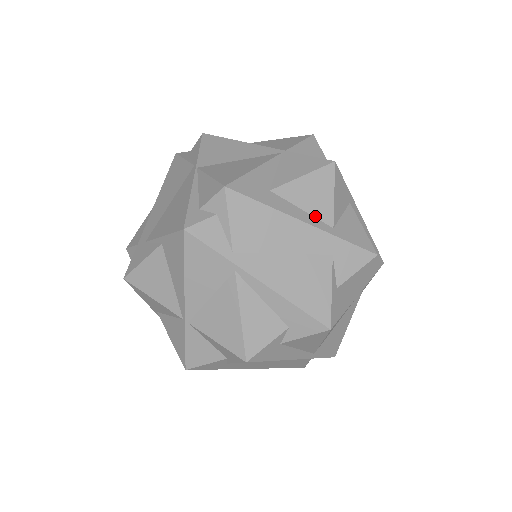
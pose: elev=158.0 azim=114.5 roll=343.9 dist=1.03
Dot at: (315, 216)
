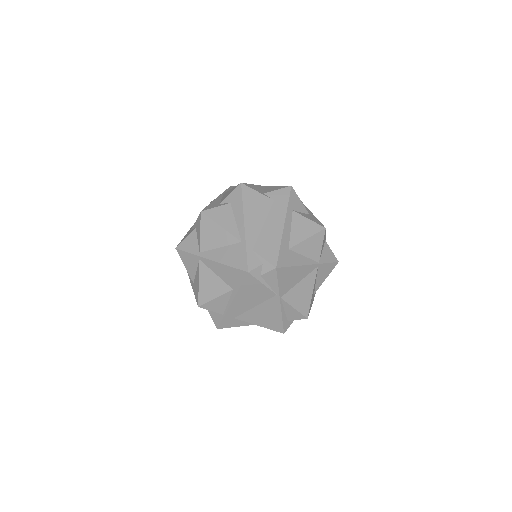
Dot at: occluded
